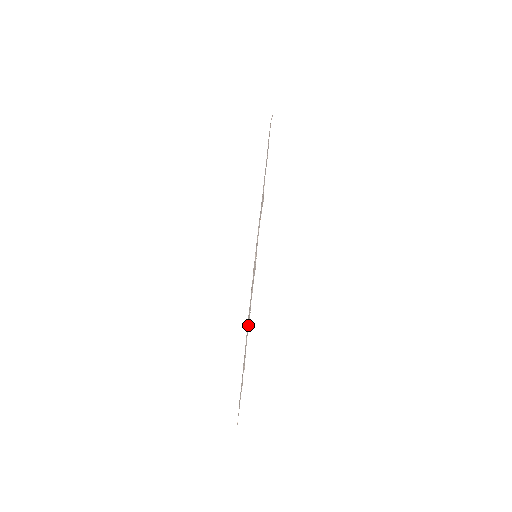
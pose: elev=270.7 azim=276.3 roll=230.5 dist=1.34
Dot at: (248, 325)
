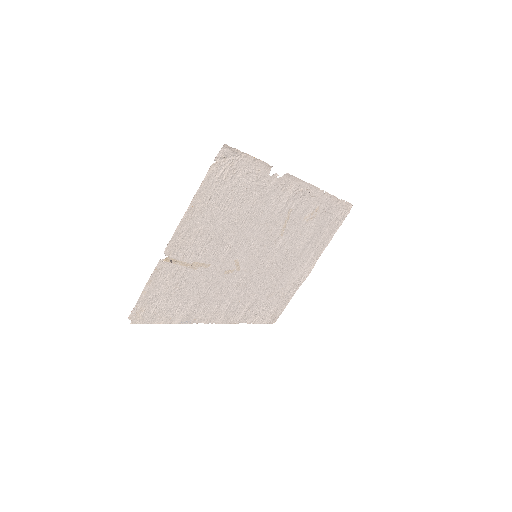
Dot at: (212, 313)
